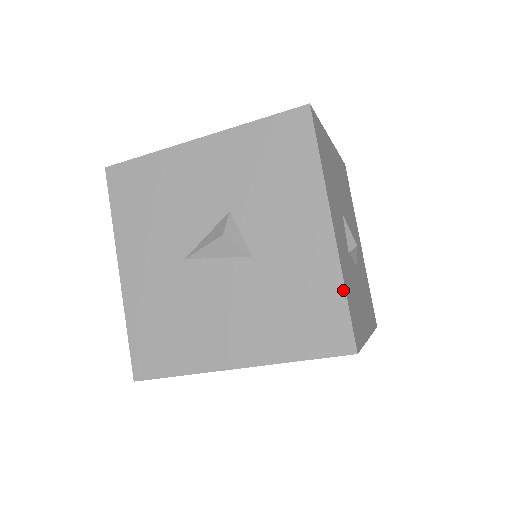
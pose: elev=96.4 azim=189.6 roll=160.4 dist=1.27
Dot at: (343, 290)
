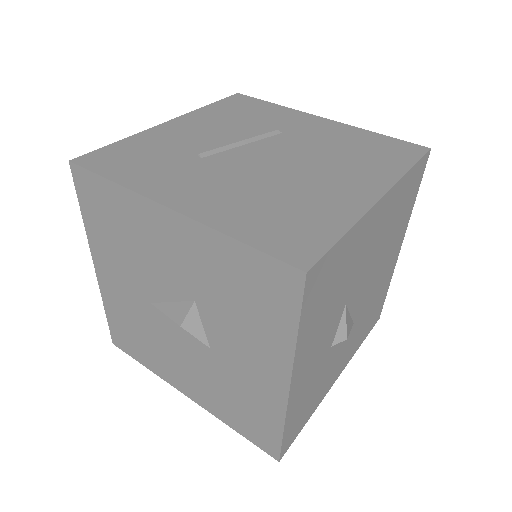
Dot at: (282, 428)
